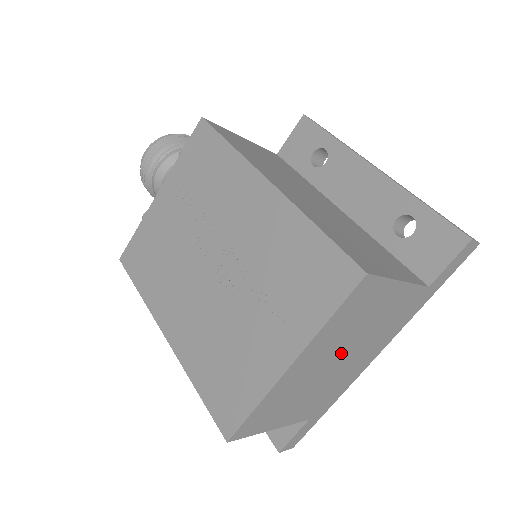
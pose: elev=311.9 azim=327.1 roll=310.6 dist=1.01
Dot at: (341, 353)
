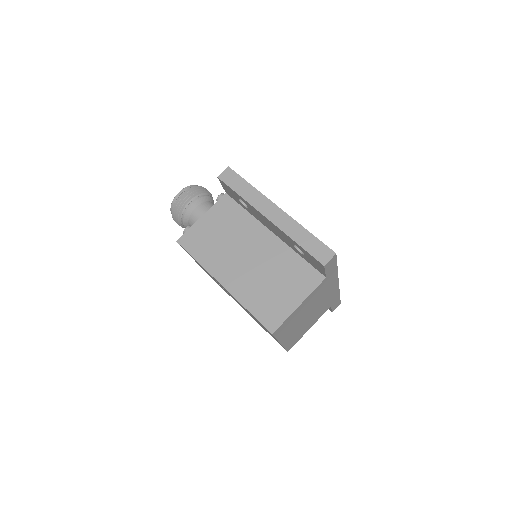
Dot at: (306, 316)
